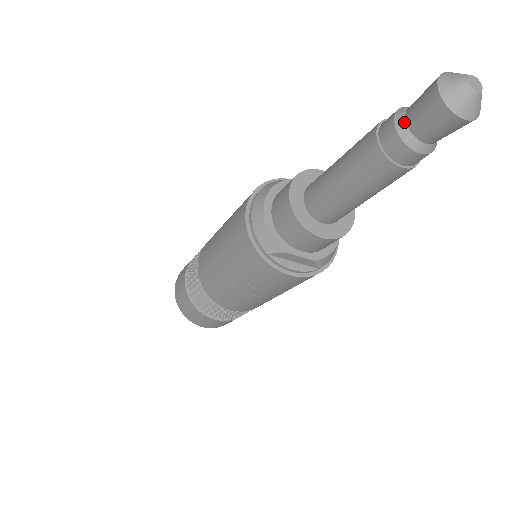
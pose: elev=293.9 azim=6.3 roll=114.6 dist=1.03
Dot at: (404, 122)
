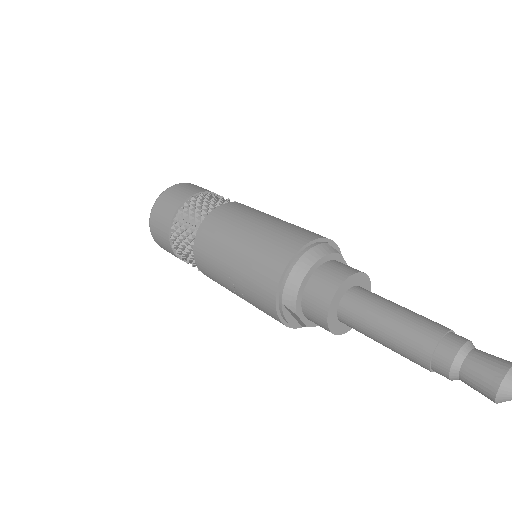
Dot at: (462, 360)
